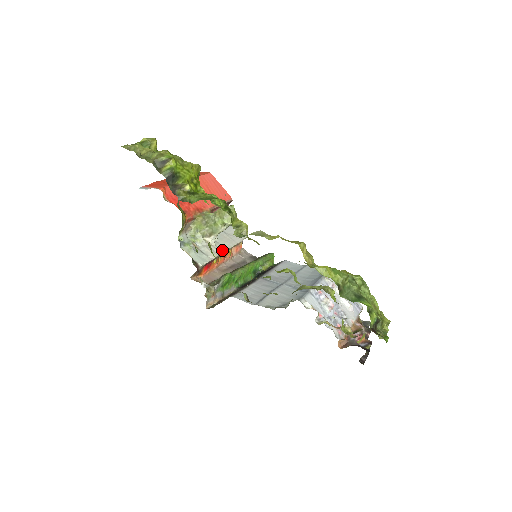
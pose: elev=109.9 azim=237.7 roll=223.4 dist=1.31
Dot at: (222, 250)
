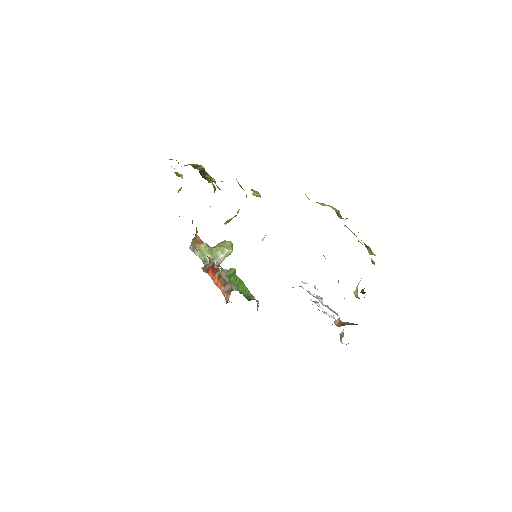
Dot at: occluded
